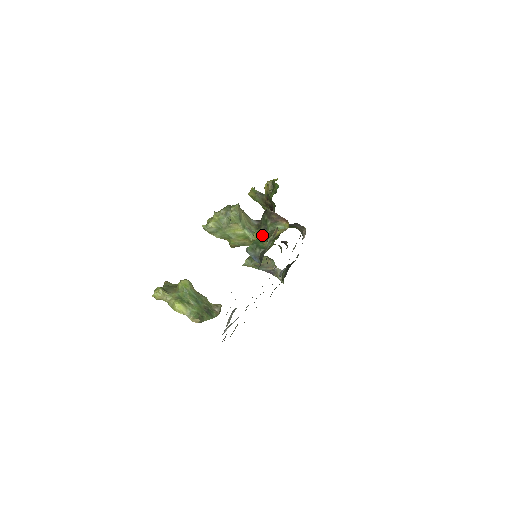
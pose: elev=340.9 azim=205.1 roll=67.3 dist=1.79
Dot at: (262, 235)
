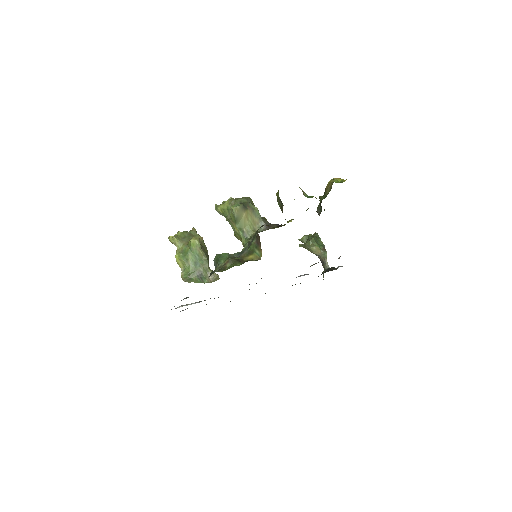
Dot at: (243, 249)
